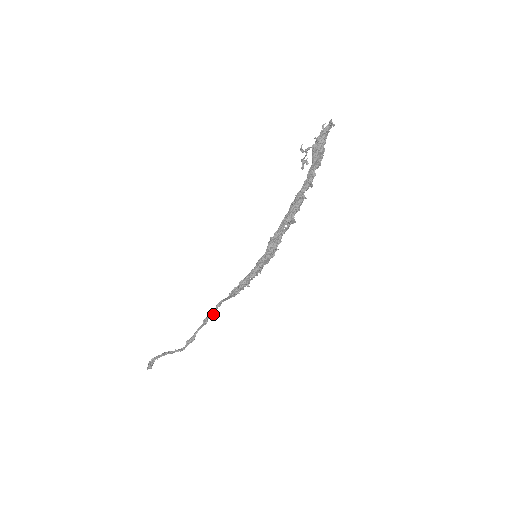
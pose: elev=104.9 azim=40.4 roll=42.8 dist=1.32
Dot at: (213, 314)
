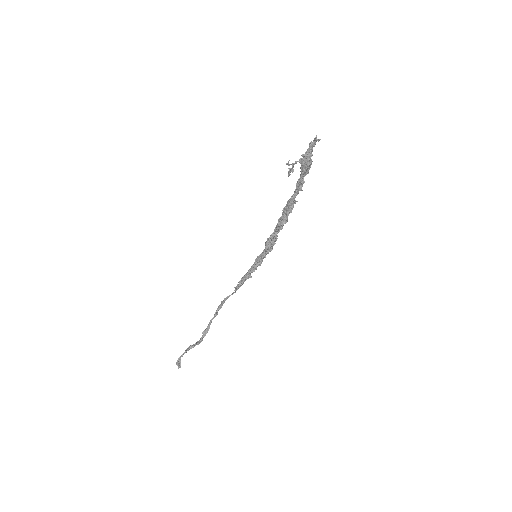
Dot at: occluded
